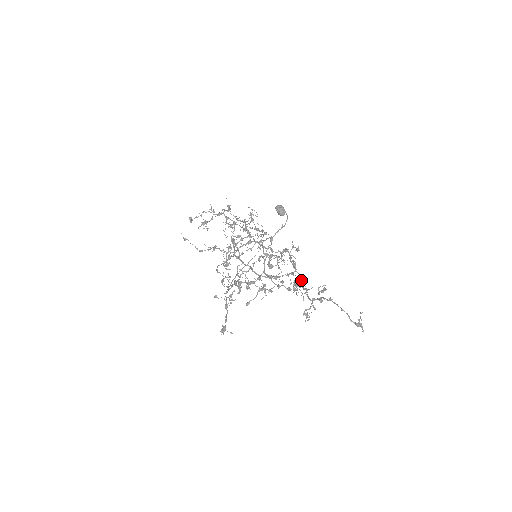
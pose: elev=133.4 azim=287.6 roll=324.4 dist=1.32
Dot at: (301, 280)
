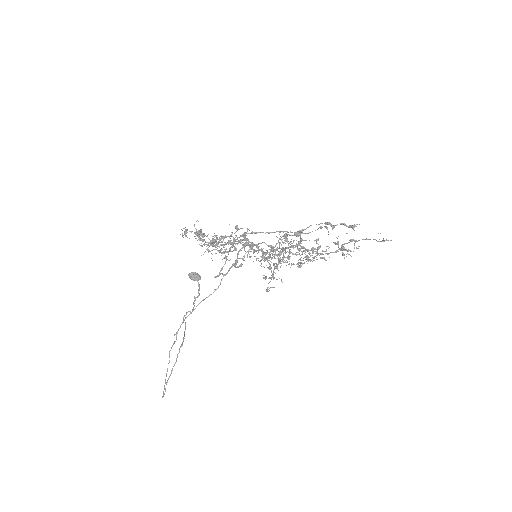
Dot at: (312, 250)
